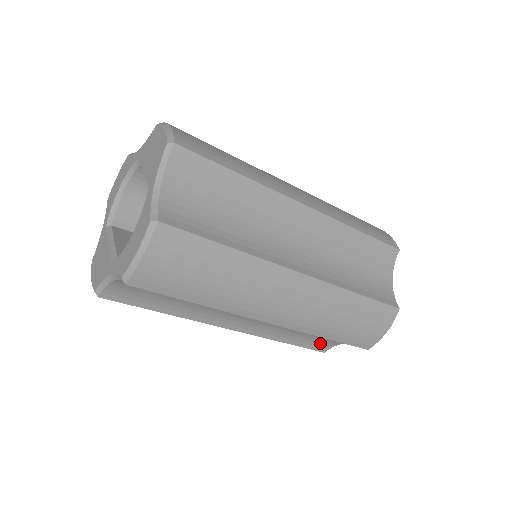
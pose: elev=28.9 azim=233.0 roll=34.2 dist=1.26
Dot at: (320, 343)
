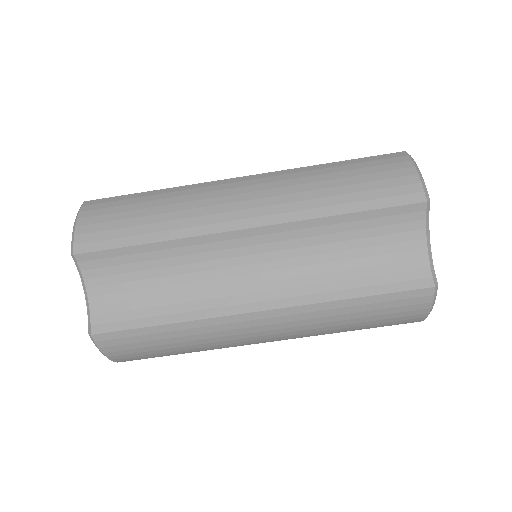
Dot at: (402, 271)
